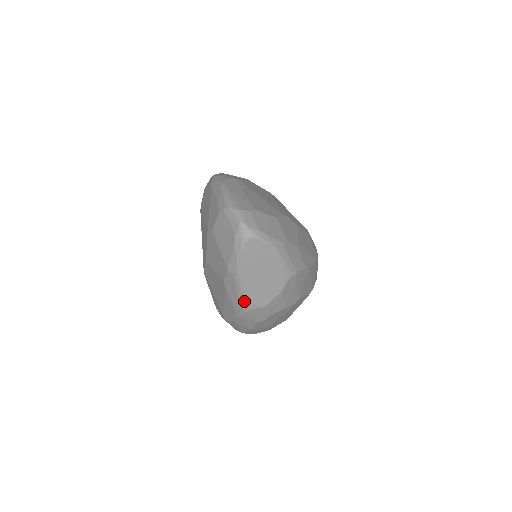
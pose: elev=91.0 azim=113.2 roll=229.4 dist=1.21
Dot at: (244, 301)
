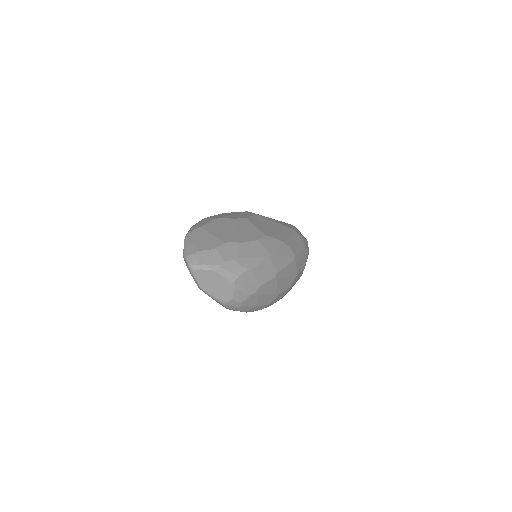
Dot at: (218, 301)
